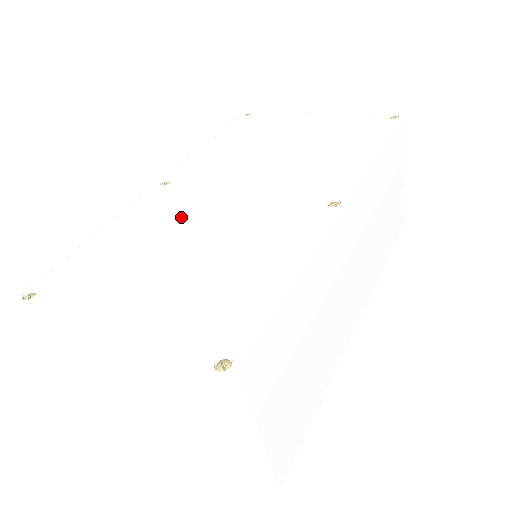
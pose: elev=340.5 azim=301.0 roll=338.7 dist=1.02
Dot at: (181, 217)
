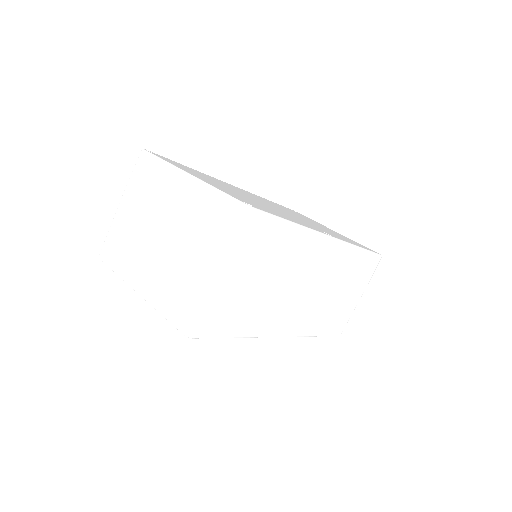
Dot at: (242, 192)
